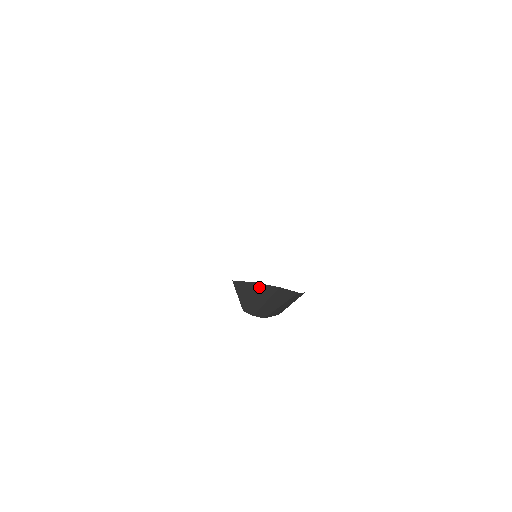
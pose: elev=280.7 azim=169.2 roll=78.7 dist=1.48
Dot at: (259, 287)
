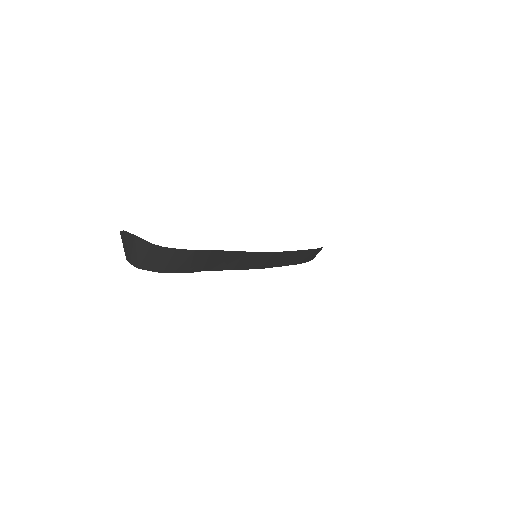
Dot at: (127, 235)
